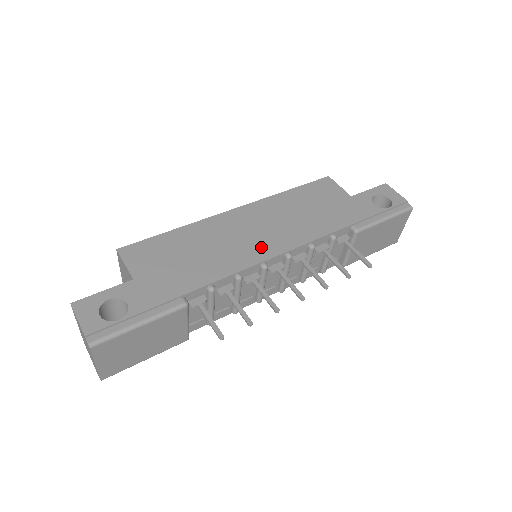
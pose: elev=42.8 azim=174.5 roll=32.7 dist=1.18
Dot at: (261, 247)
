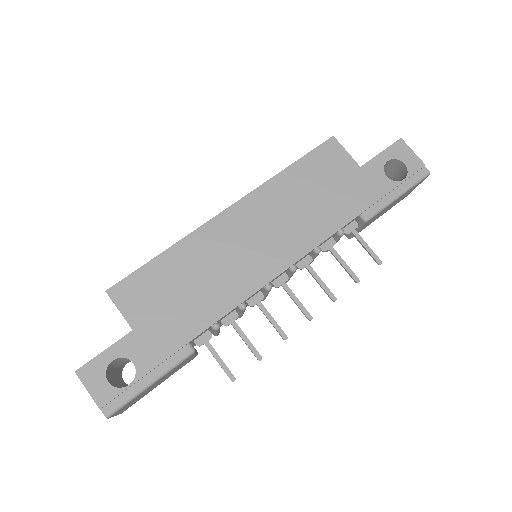
Dot at: (263, 263)
